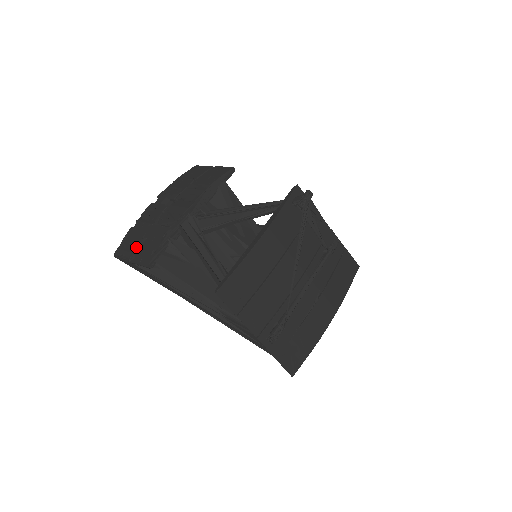
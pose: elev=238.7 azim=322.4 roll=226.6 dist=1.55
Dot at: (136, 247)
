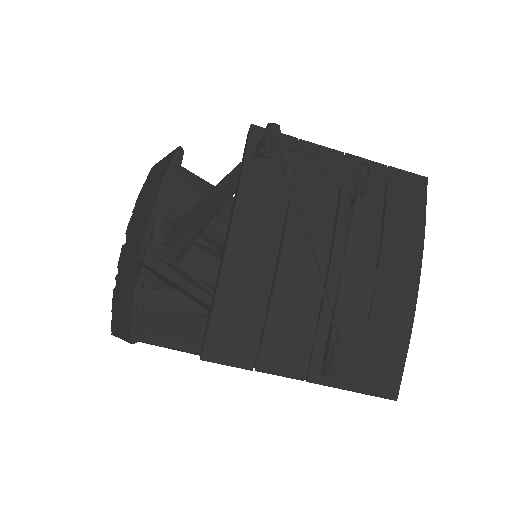
Dot at: (120, 316)
